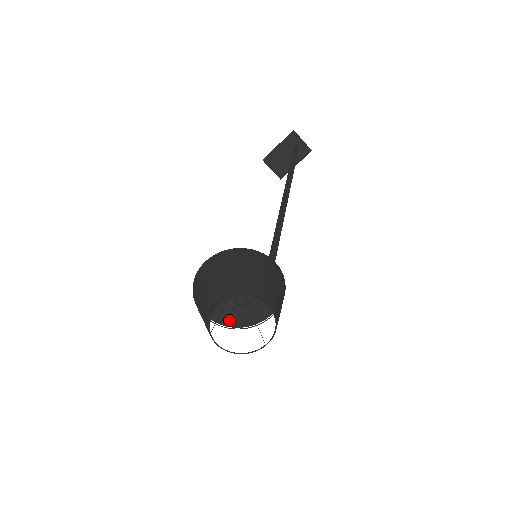
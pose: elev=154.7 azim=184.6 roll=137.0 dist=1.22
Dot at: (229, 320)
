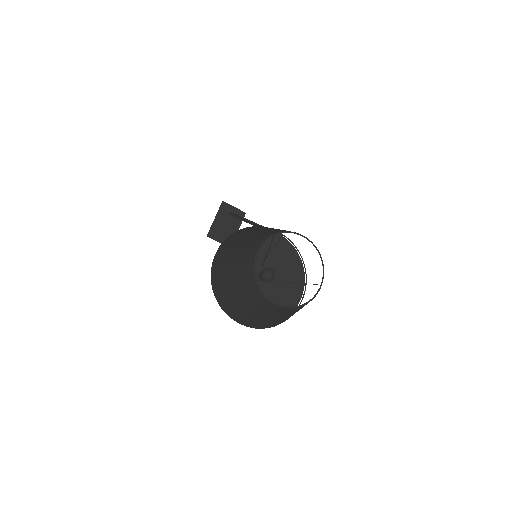
Dot at: occluded
